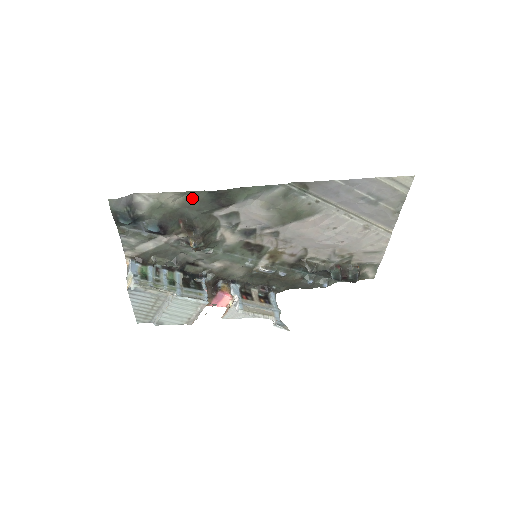
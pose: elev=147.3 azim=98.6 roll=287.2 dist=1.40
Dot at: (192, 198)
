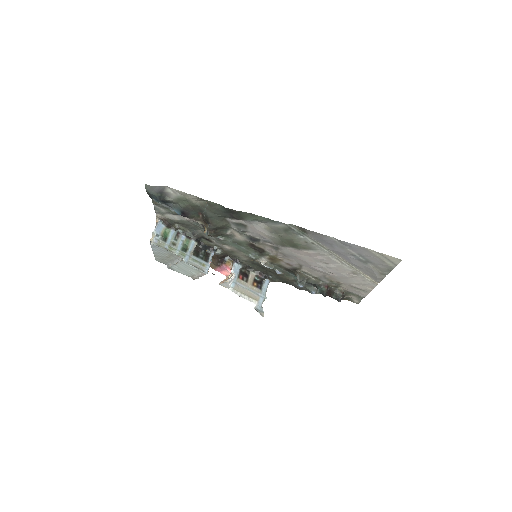
Dot at: (210, 205)
